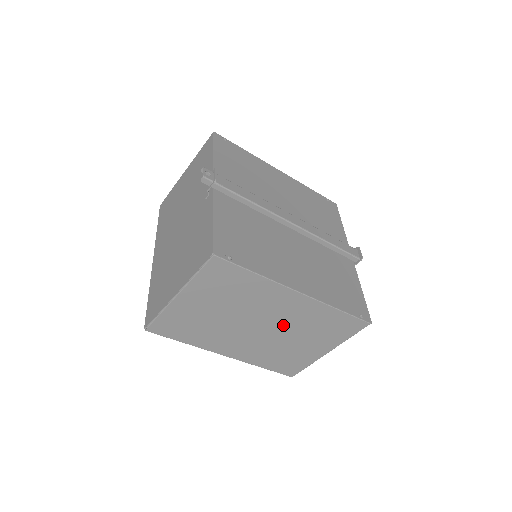
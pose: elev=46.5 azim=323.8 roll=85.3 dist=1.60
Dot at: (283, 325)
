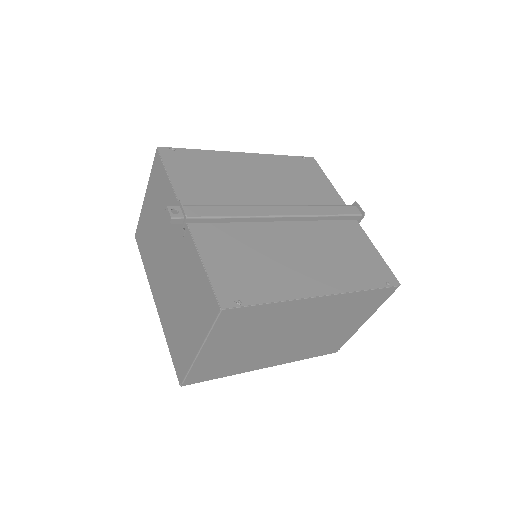
Dot at: (314, 324)
